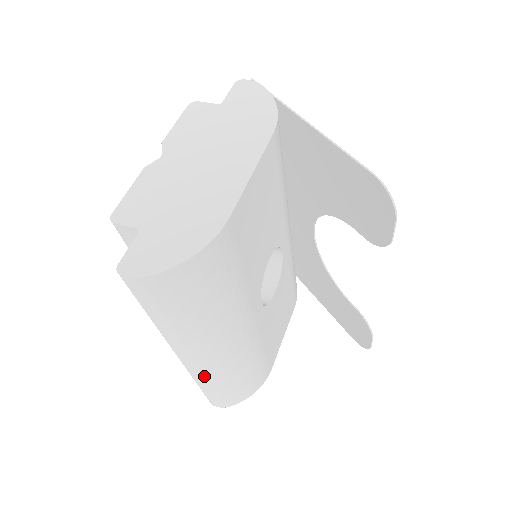
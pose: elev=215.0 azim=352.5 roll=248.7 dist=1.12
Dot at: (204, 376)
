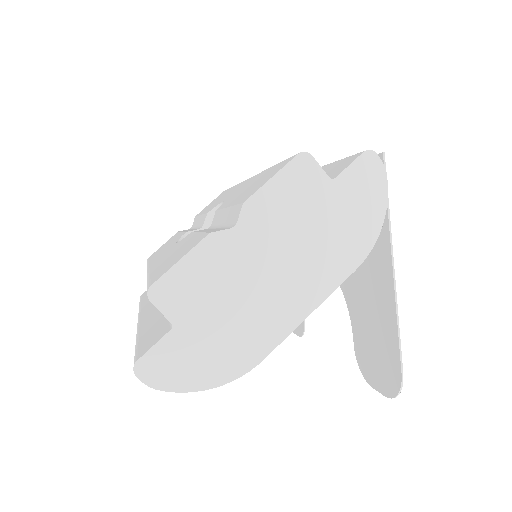
Dot at: occluded
